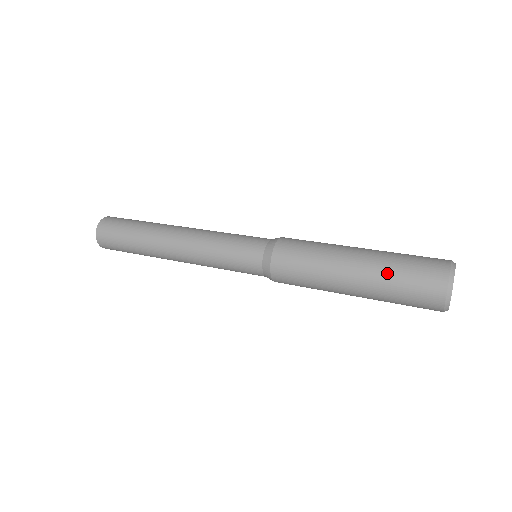
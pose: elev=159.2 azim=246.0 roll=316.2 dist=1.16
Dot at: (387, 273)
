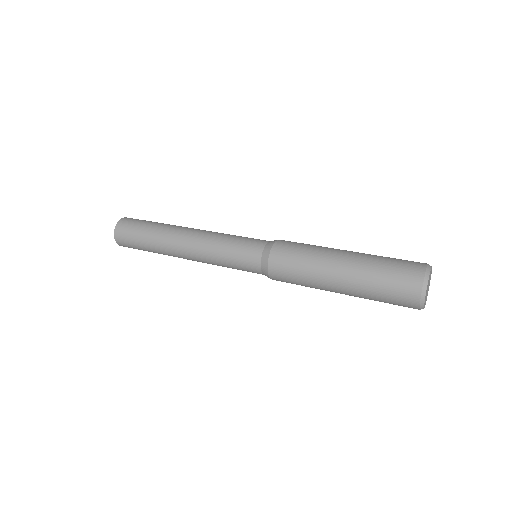
Dot at: (367, 290)
